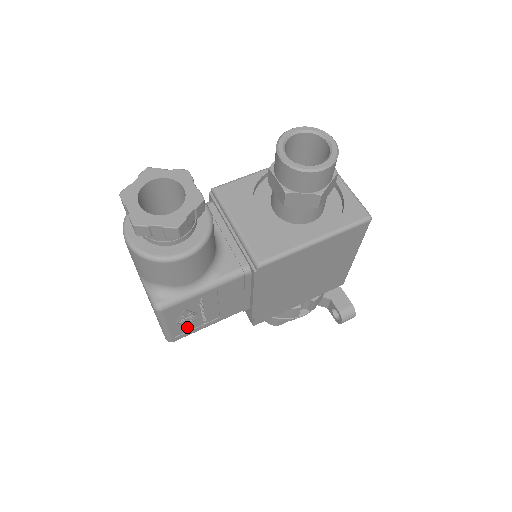
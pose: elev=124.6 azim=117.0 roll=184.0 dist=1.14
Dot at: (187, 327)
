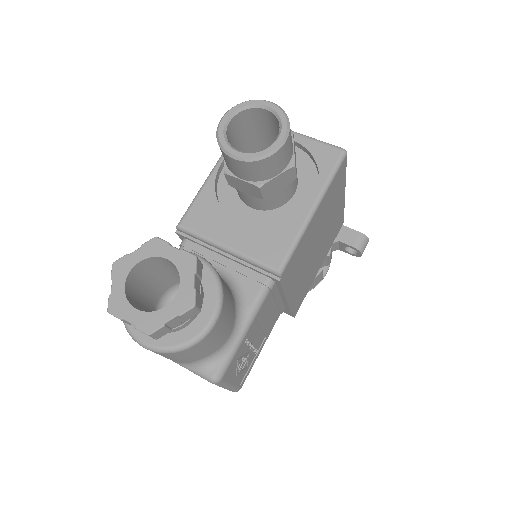
Dot at: (246, 369)
